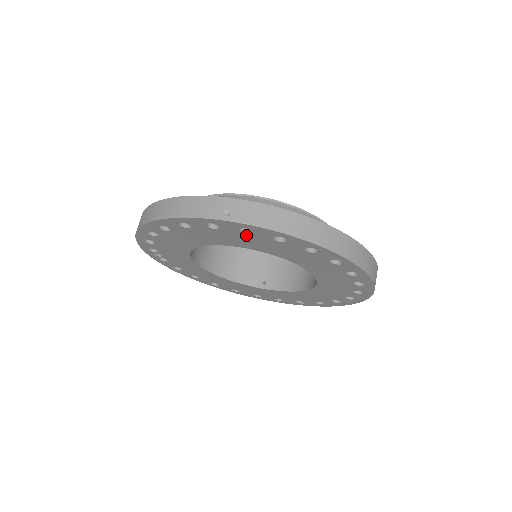
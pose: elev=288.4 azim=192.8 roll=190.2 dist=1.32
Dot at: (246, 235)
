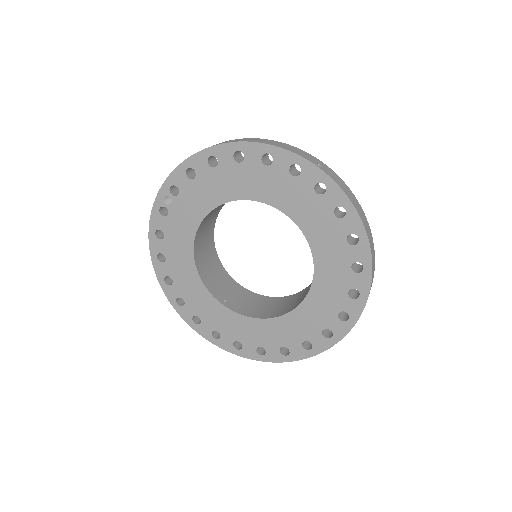
Dot at: (313, 195)
